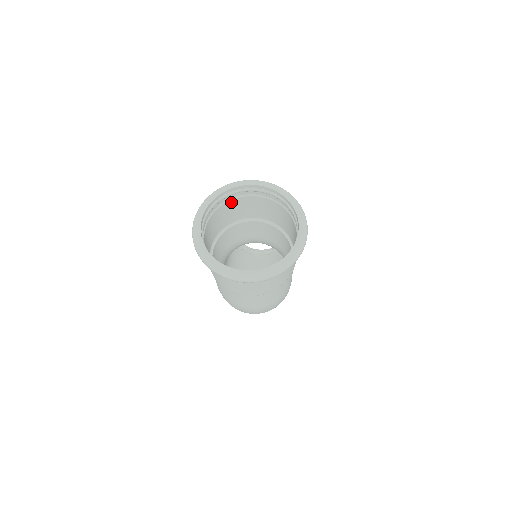
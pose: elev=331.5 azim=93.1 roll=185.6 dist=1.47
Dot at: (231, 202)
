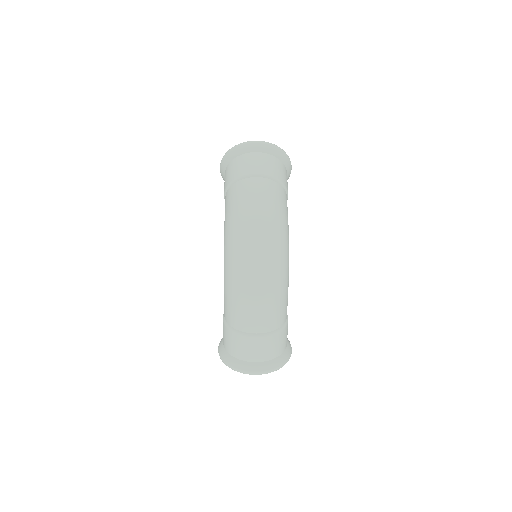
Dot at: occluded
